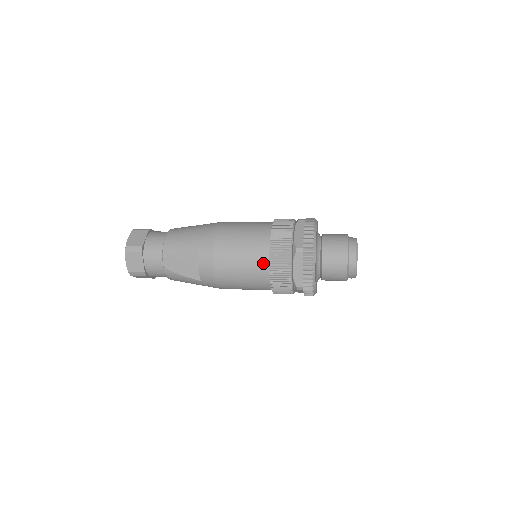
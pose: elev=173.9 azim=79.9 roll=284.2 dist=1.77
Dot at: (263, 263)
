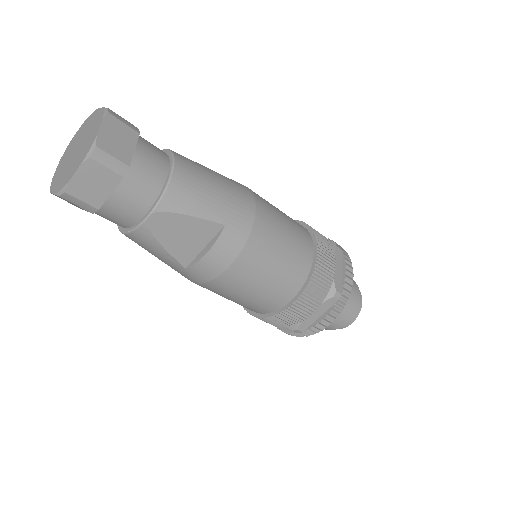
Dot at: (291, 291)
